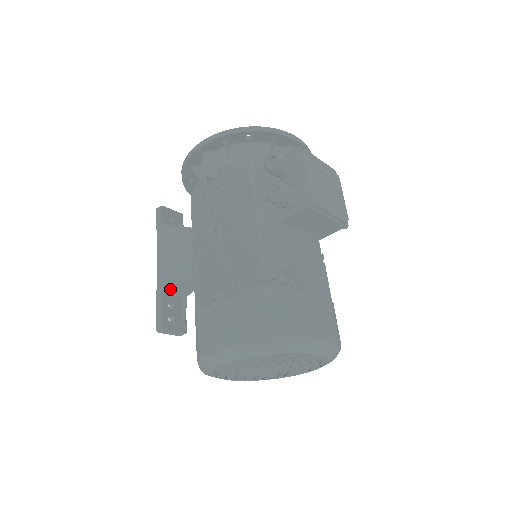
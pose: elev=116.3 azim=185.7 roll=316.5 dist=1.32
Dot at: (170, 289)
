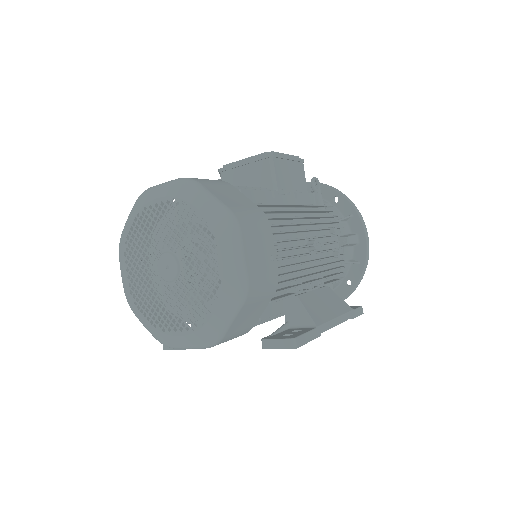
Dot at: occluded
